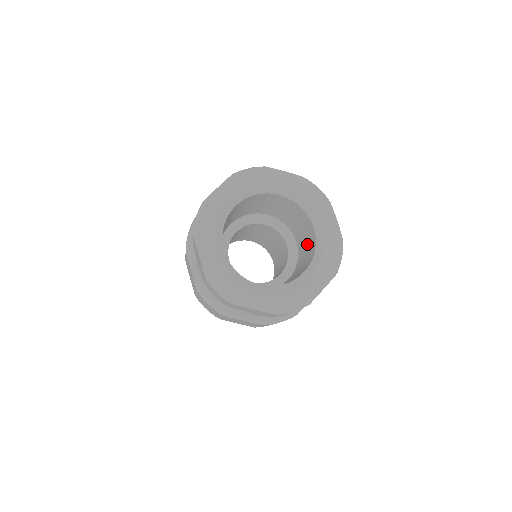
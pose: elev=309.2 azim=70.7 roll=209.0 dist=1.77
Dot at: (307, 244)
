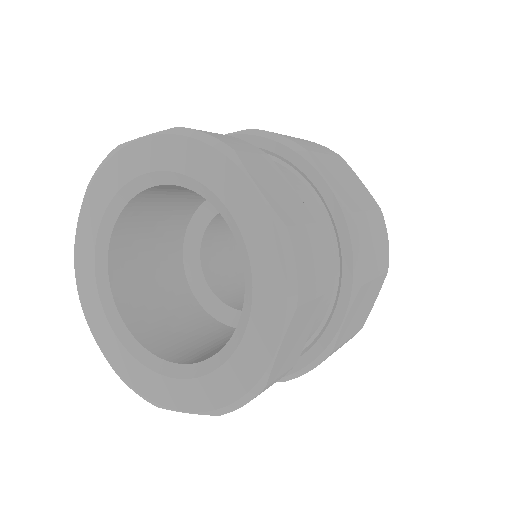
Dot at: occluded
